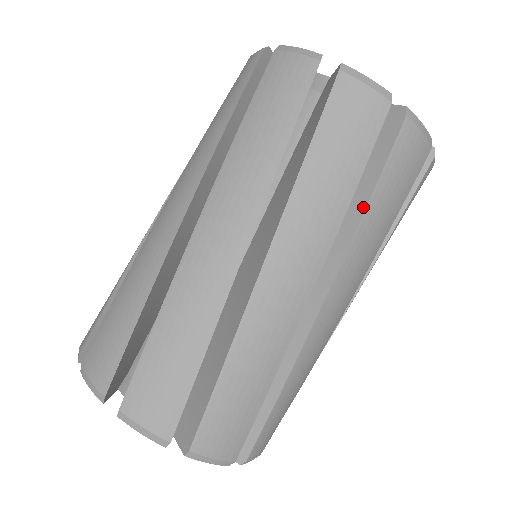
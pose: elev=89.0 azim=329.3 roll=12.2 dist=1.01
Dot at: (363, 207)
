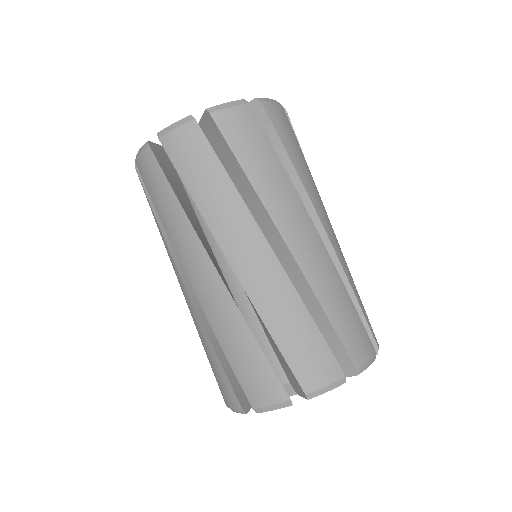
Dot at: occluded
